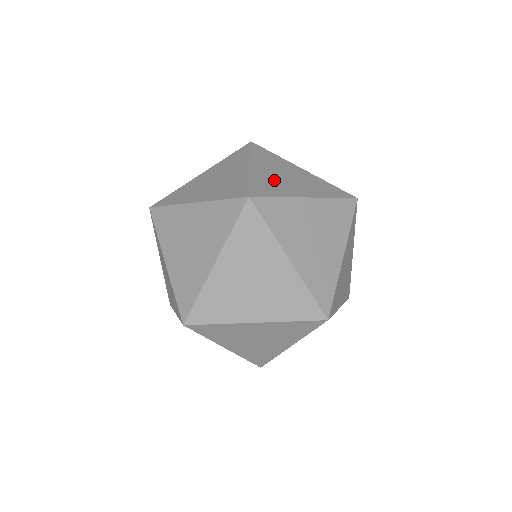
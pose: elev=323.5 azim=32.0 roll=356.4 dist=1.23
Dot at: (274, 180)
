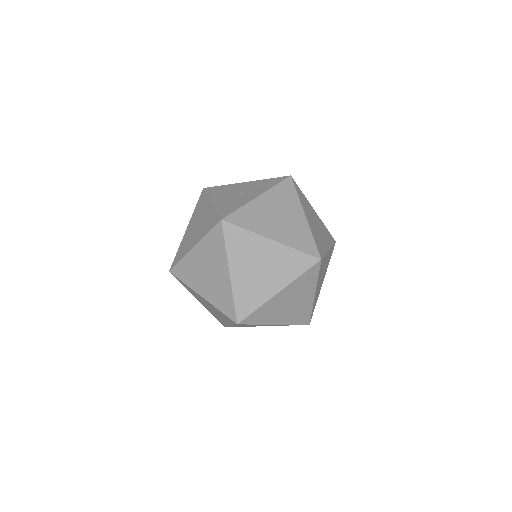
Dot at: (317, 232)
